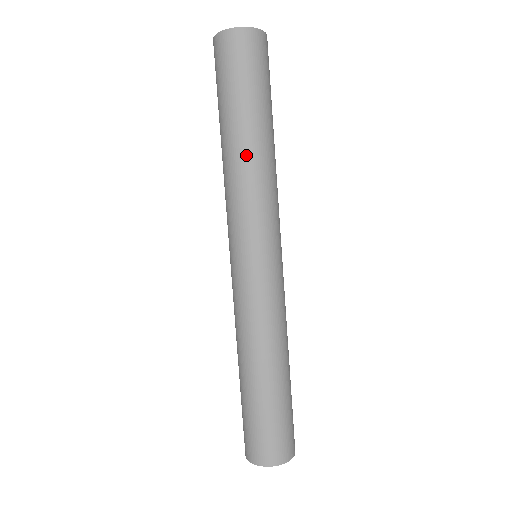
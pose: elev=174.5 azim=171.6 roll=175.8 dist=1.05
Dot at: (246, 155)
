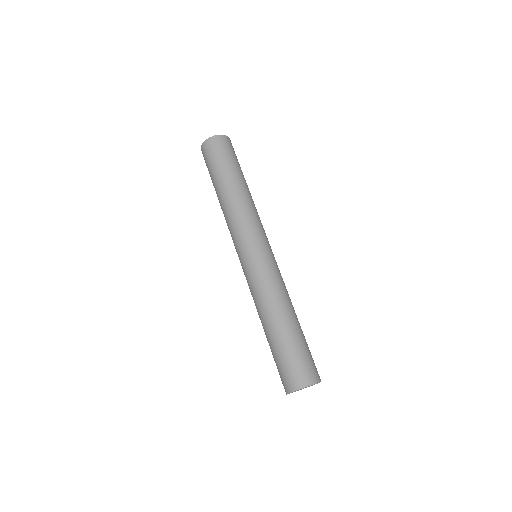
Dot at: (249, 194)
